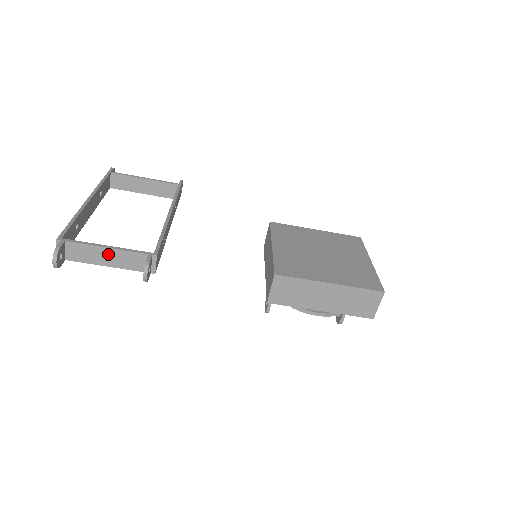
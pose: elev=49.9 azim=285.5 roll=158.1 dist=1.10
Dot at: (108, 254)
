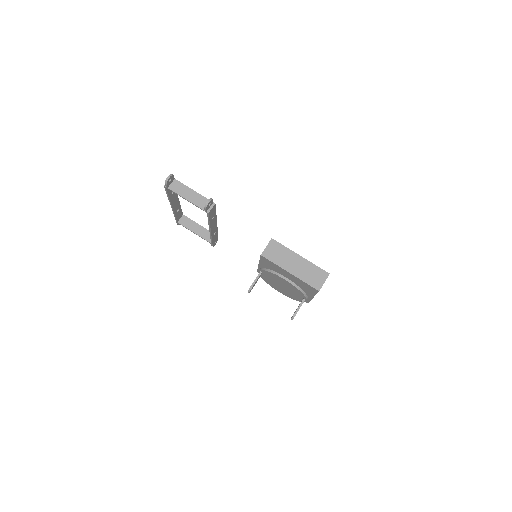
Dot at: (191, 193)
